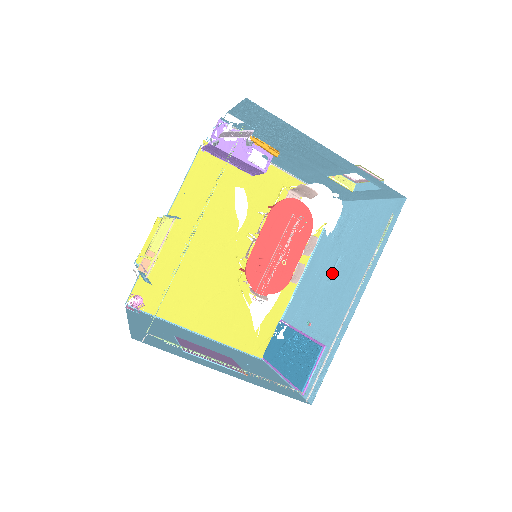
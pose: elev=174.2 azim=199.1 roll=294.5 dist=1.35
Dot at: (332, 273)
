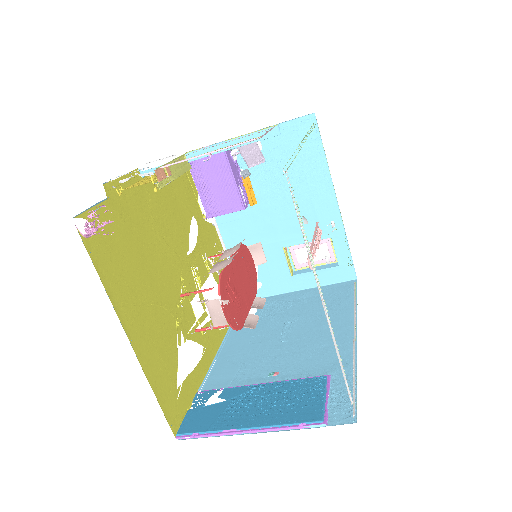
Dot at: (284, 334)
